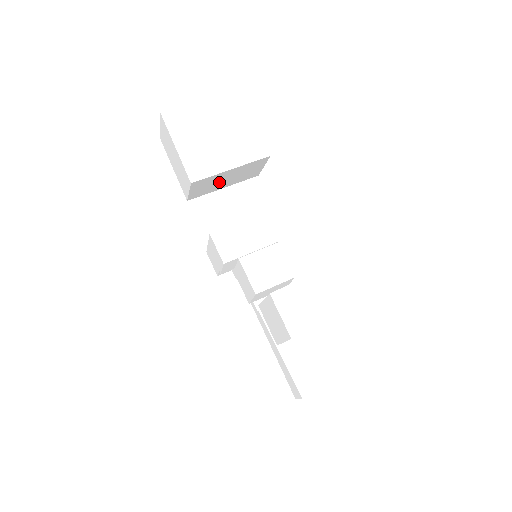
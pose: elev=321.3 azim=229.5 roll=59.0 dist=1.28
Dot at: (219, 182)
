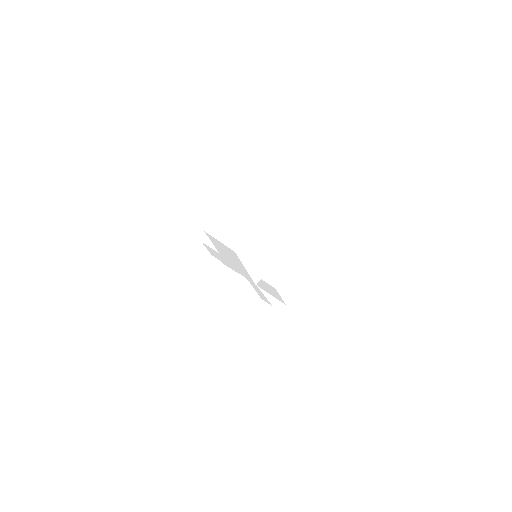
Dot at: occluded
